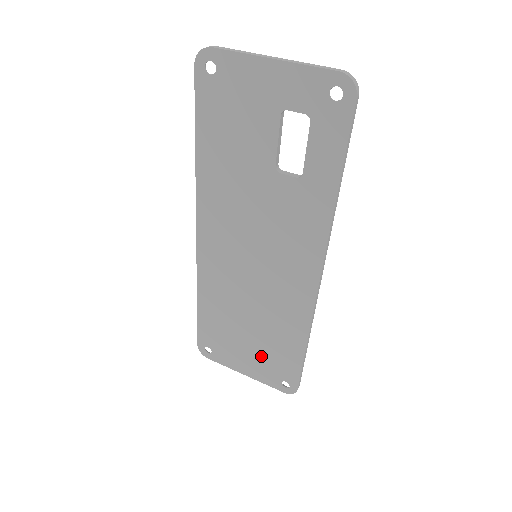
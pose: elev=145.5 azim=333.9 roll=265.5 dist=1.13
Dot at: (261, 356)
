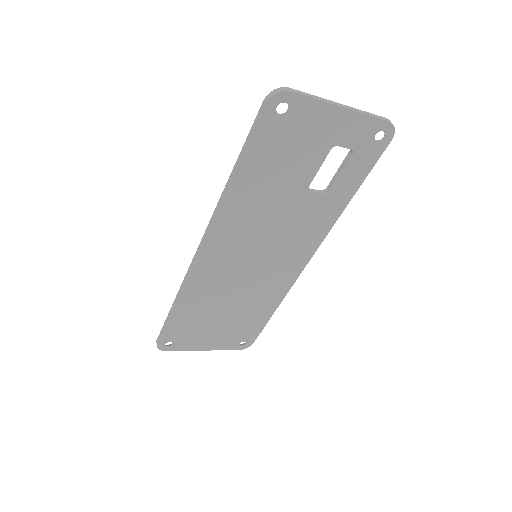
Dot at: (228, 331)
